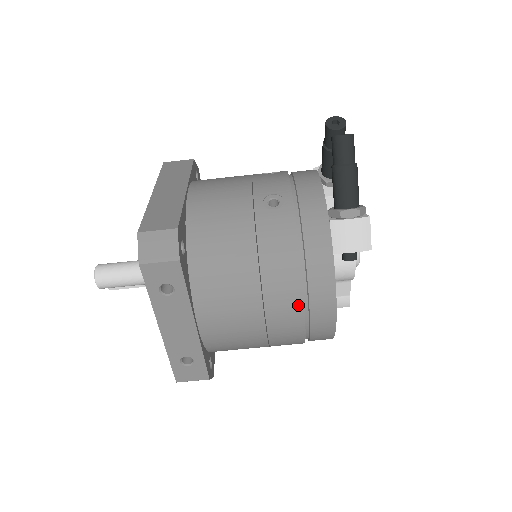
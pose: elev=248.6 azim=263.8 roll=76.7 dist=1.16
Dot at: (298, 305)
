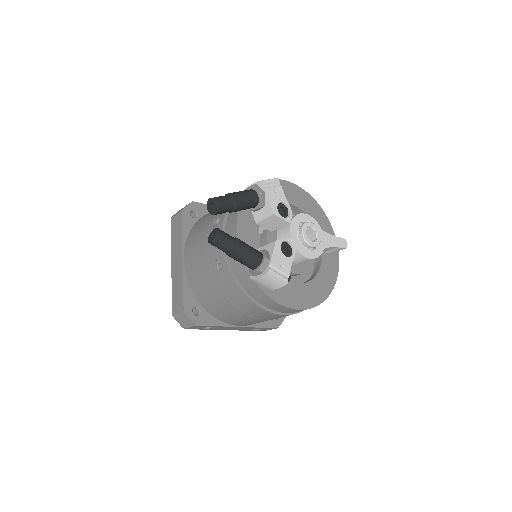
Dot at: (274, 315)
